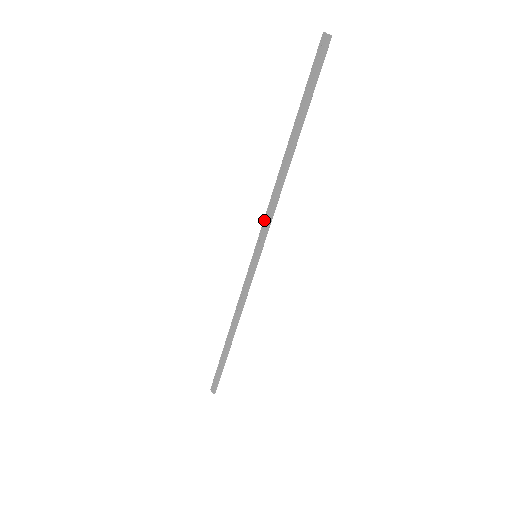
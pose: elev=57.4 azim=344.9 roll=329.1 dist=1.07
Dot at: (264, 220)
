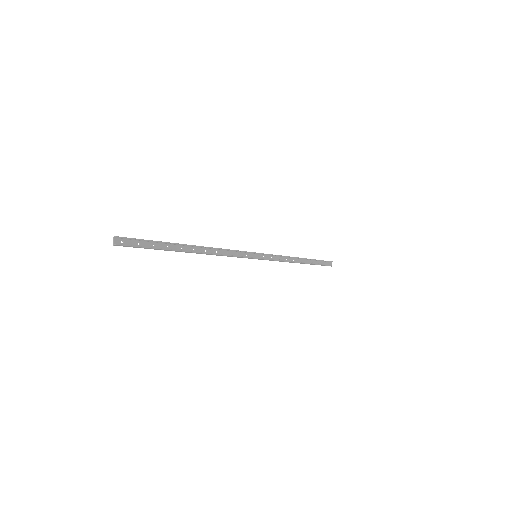
Dot at: (234, 252)
